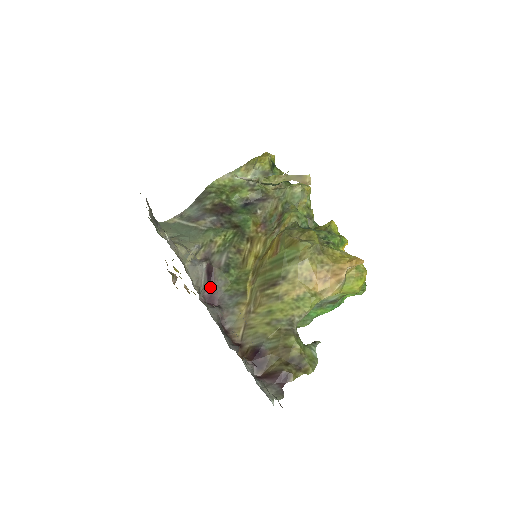
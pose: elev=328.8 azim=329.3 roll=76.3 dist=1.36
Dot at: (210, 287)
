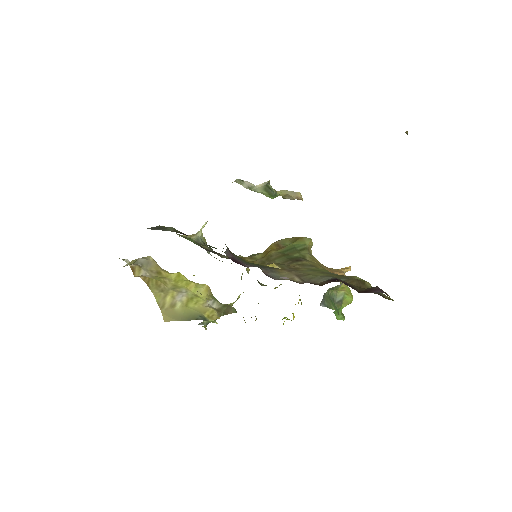
Dot at: (231, 254)
